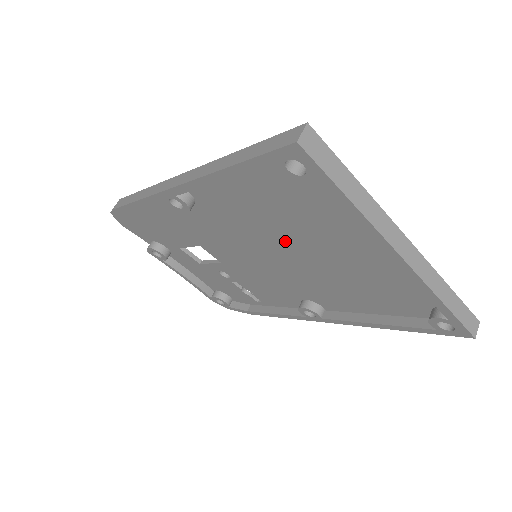
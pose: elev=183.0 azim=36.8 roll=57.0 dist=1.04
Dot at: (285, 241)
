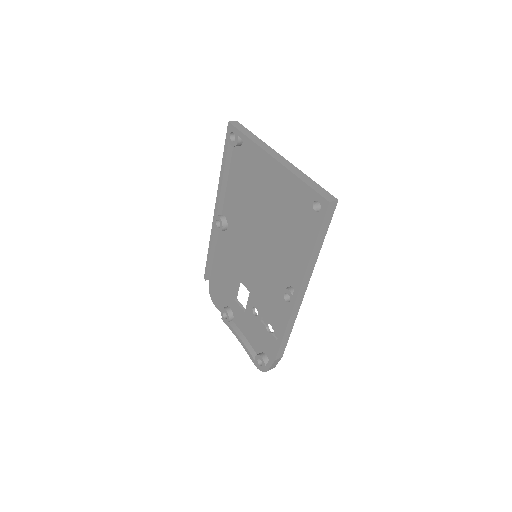
Dot at: (256, 216)
